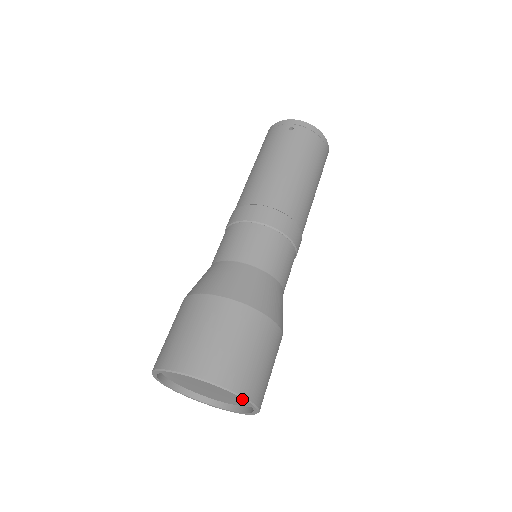
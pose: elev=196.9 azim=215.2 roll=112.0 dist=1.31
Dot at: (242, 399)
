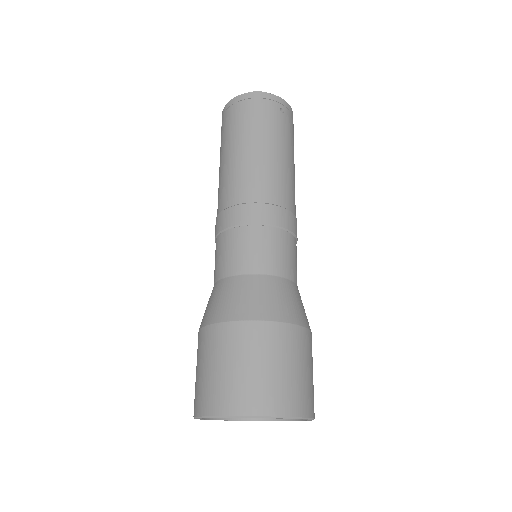
Dot at: (308, 420)
